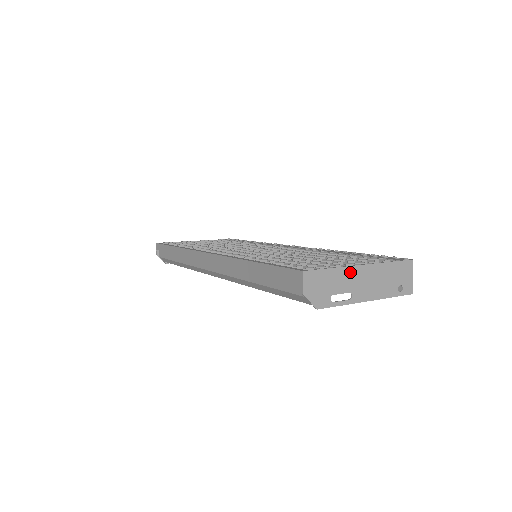
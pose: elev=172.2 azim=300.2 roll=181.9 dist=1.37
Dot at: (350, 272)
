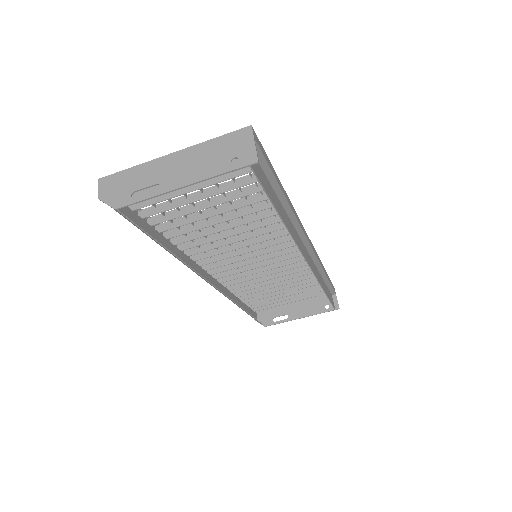
Dot at: (155, 165)
